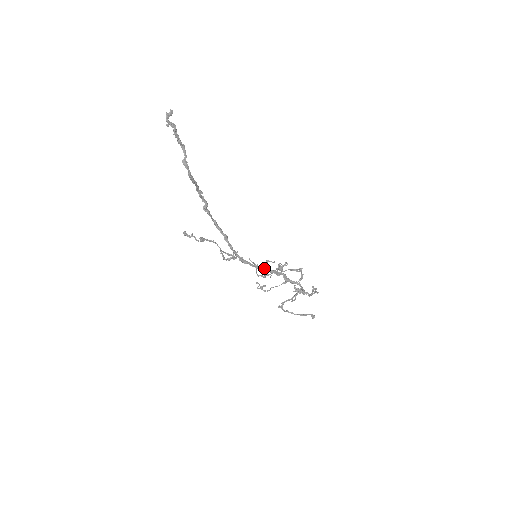
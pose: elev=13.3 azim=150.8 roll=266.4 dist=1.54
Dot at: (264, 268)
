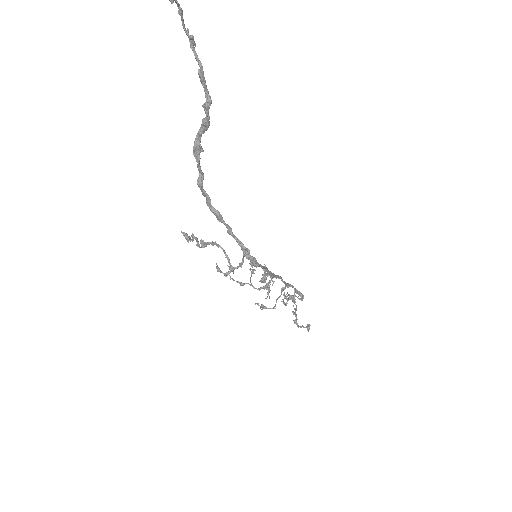
Dot at: occluded
